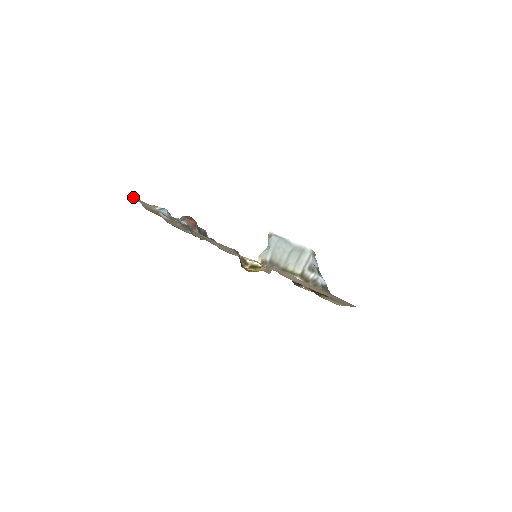
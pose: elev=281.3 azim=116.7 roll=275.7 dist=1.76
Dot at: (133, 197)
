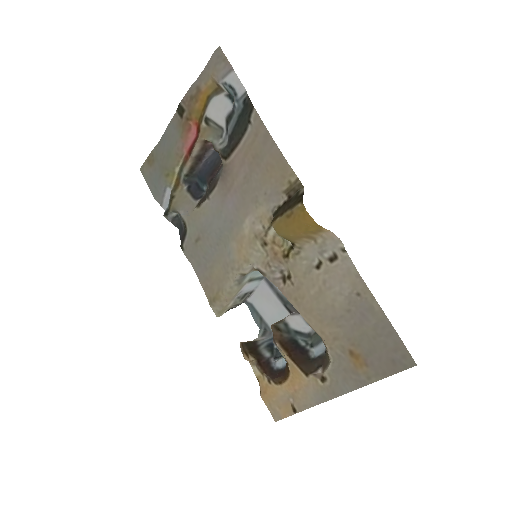
Dot at: (218, 47)
